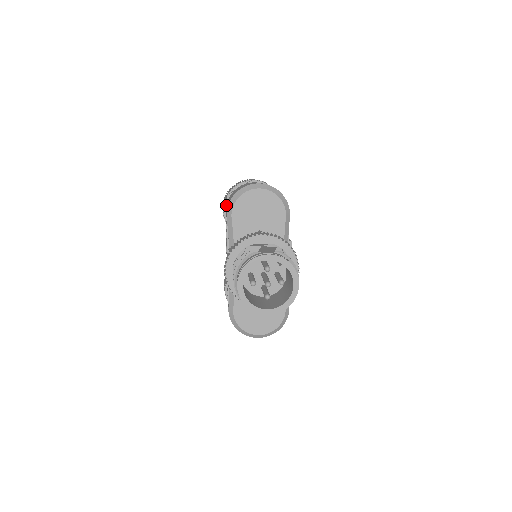
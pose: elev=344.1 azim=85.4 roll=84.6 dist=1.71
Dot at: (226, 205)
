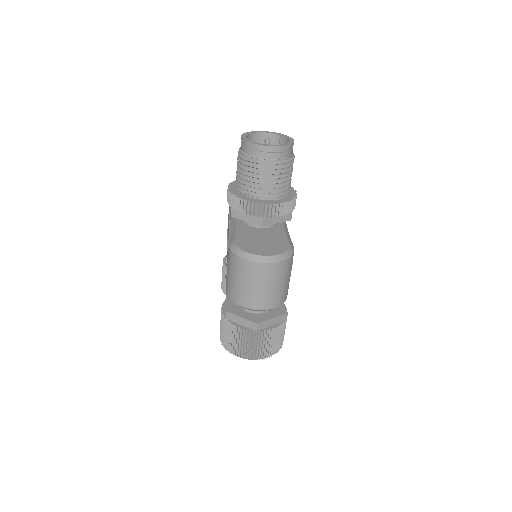
Dot at: occluded
